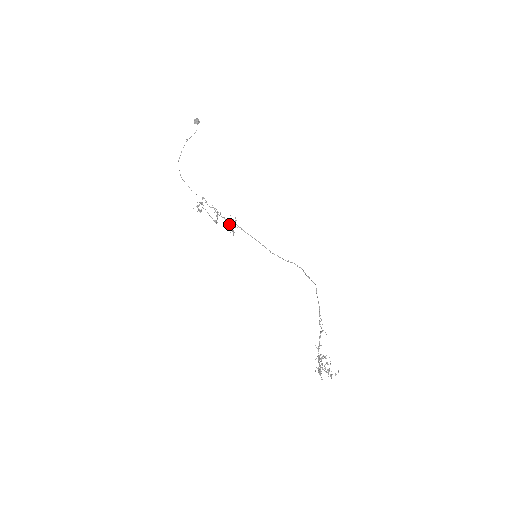
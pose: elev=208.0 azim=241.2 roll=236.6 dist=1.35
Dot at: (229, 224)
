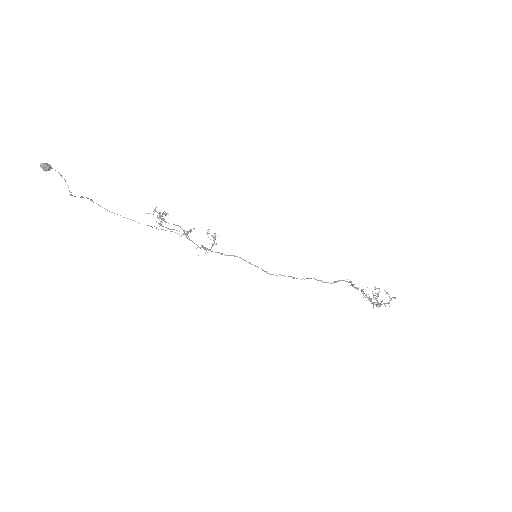
Dot at: (206, 249)
